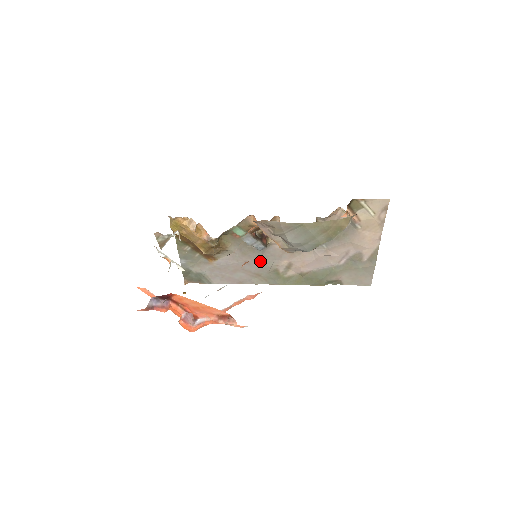
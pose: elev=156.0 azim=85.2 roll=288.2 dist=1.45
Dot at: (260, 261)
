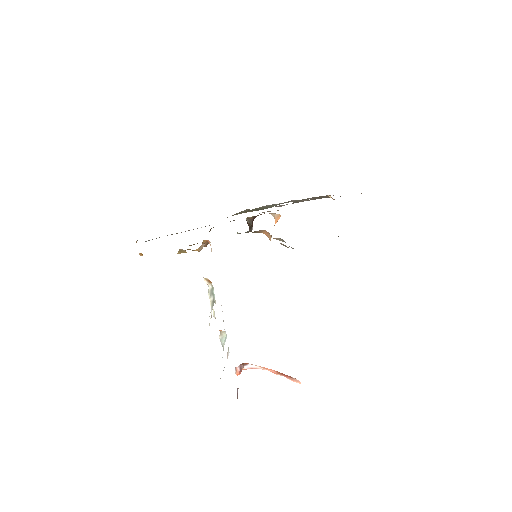
Dot at: occluded
